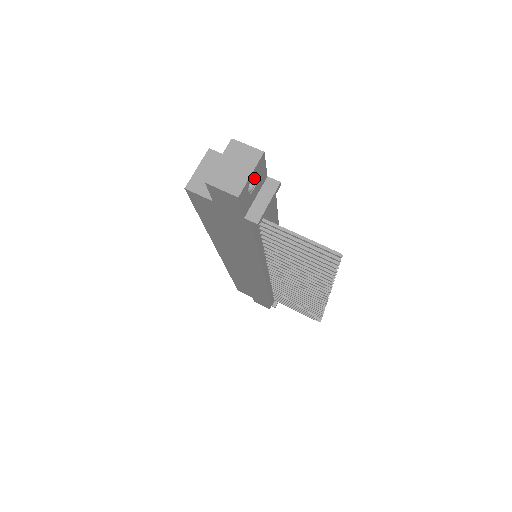
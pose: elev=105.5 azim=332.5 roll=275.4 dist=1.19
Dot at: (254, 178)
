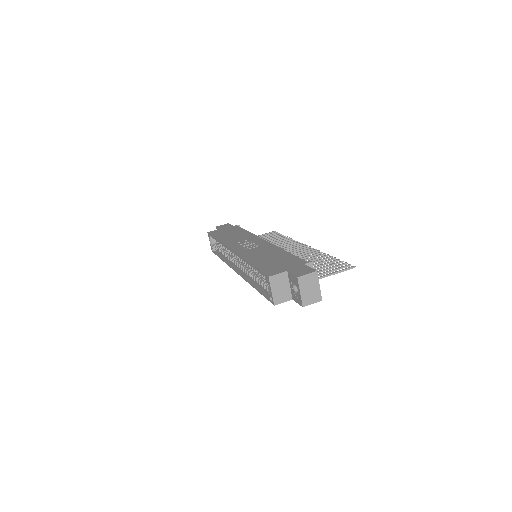
Dot at: occluded
